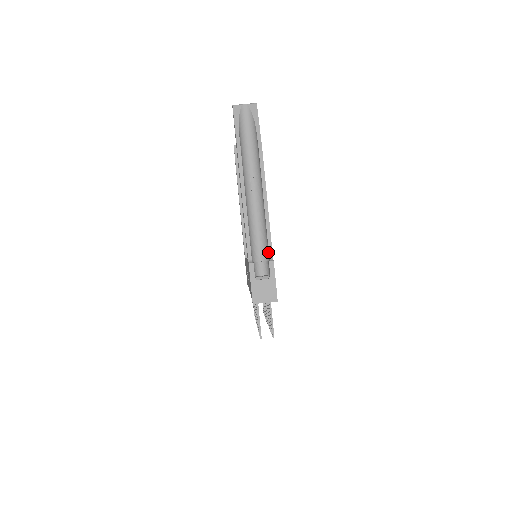
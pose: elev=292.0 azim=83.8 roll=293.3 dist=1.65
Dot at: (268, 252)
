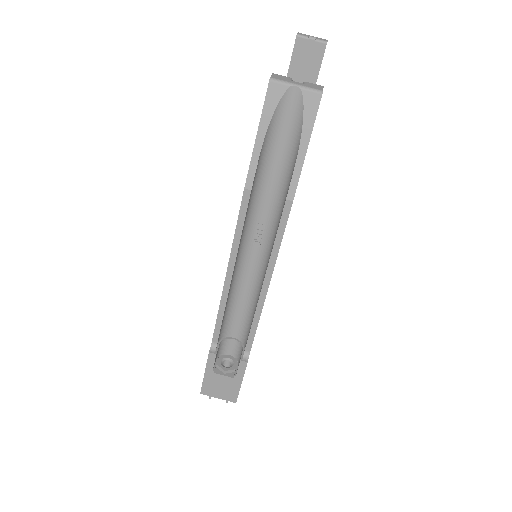
Dot at: (247, 340)
